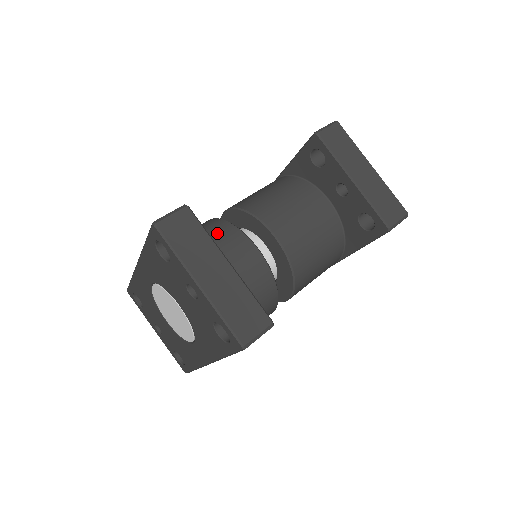
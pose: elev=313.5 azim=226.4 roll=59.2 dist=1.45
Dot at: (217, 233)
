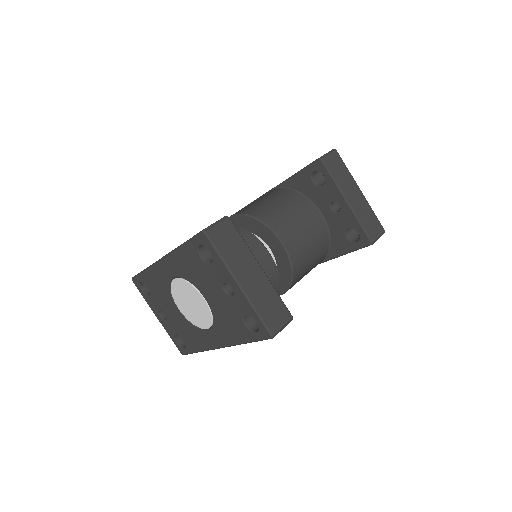
Dot at: occluded
